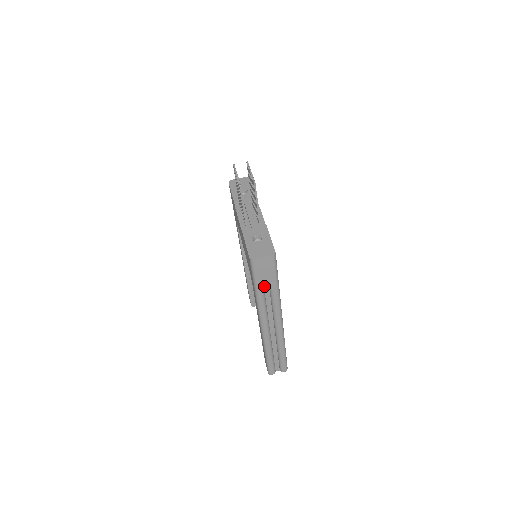
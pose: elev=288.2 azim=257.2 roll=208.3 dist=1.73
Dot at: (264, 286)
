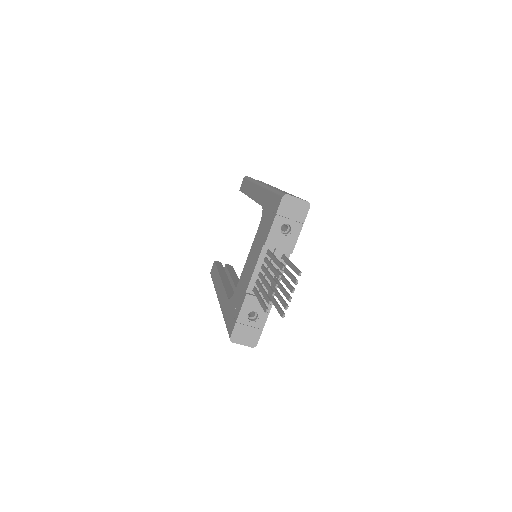
Dot at: occluded
